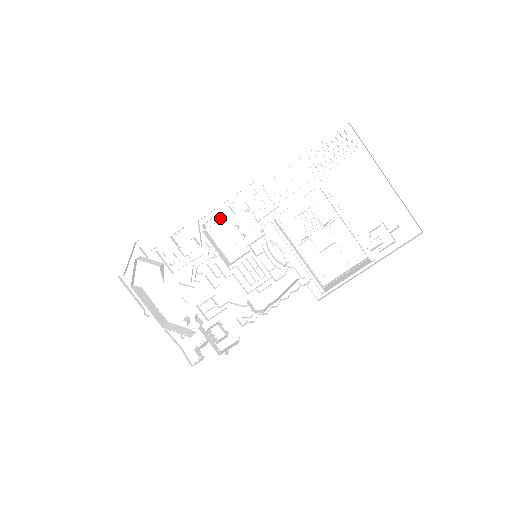
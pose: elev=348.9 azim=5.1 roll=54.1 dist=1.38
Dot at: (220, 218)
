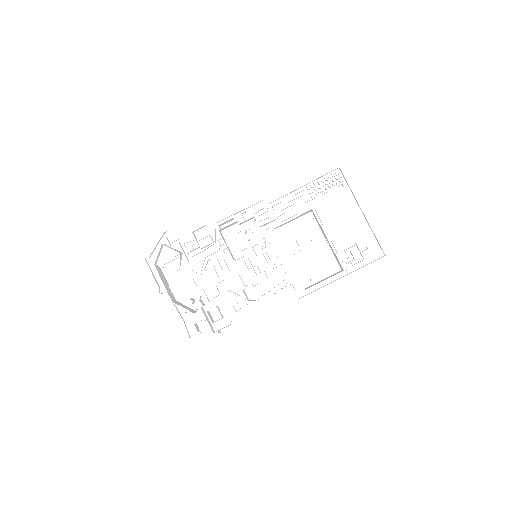
Dot at: (234, 222)
